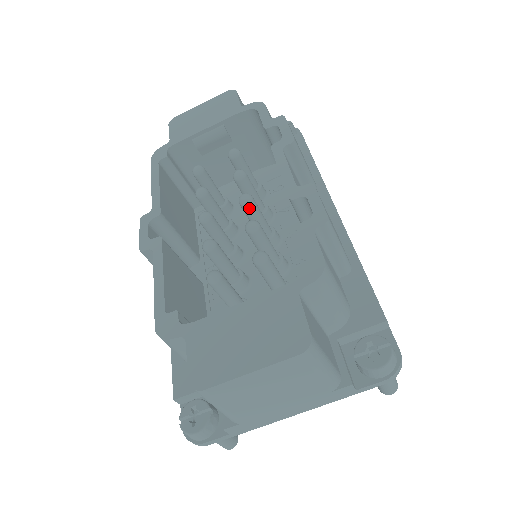
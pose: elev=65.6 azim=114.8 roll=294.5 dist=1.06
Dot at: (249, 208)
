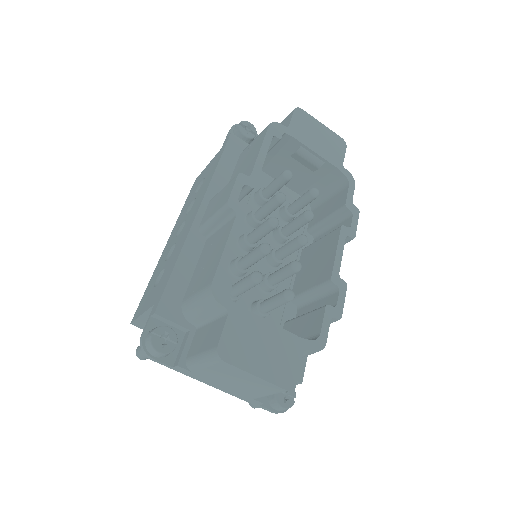
Dot at: (299, 246)
